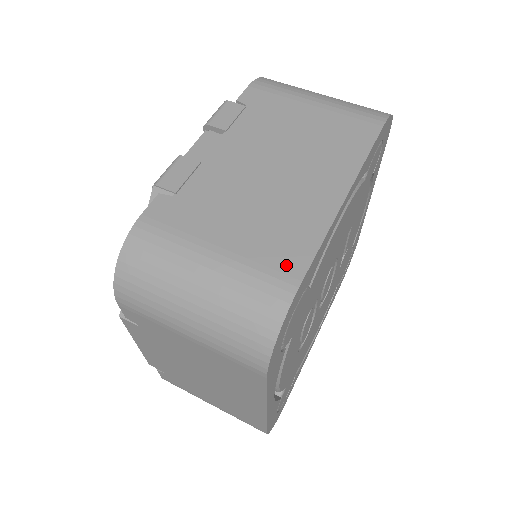
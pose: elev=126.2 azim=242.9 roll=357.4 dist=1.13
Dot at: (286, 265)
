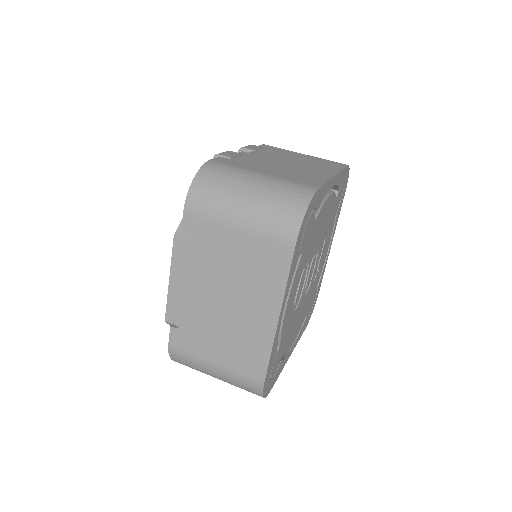
Dot at: (308, 183)
